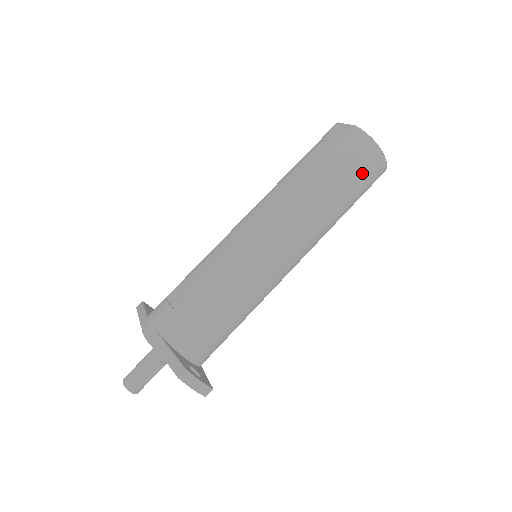
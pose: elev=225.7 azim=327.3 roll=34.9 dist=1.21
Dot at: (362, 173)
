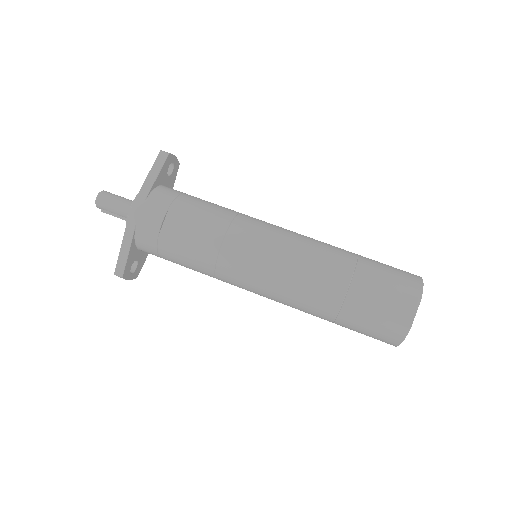
Dot at: (366, 335)
